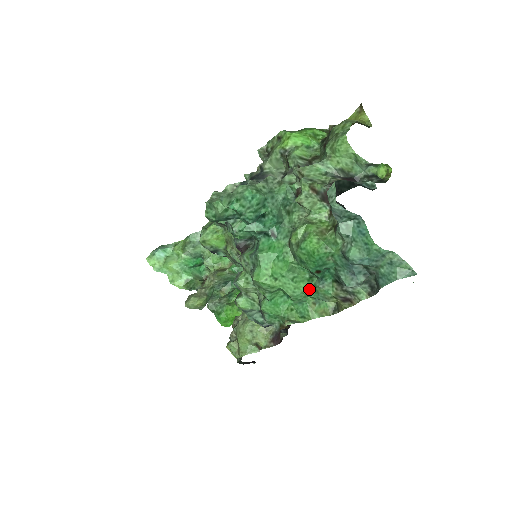
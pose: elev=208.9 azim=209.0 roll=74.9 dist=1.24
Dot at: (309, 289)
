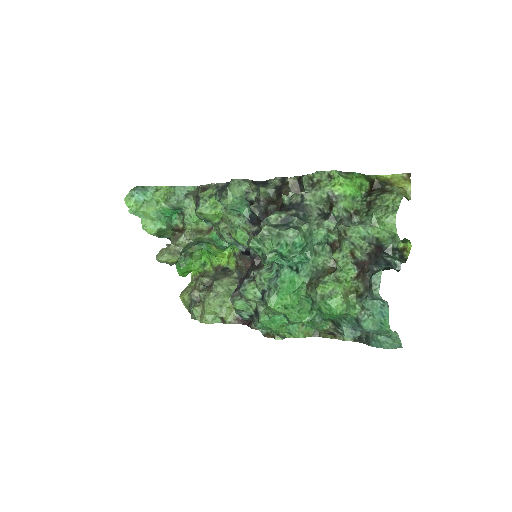
Dot at: (308, 321)
